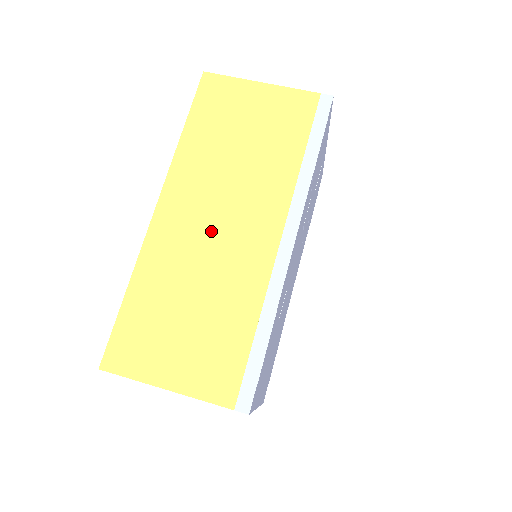
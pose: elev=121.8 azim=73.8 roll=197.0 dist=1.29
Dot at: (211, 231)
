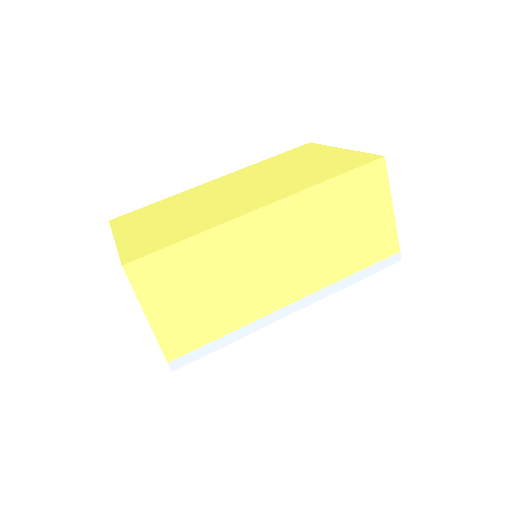
Dot at: (270, 259)
